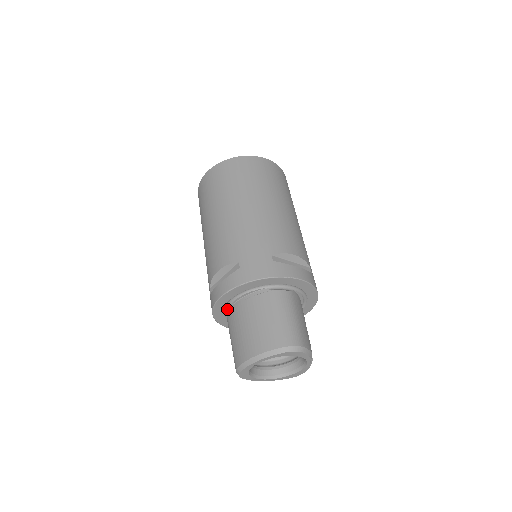
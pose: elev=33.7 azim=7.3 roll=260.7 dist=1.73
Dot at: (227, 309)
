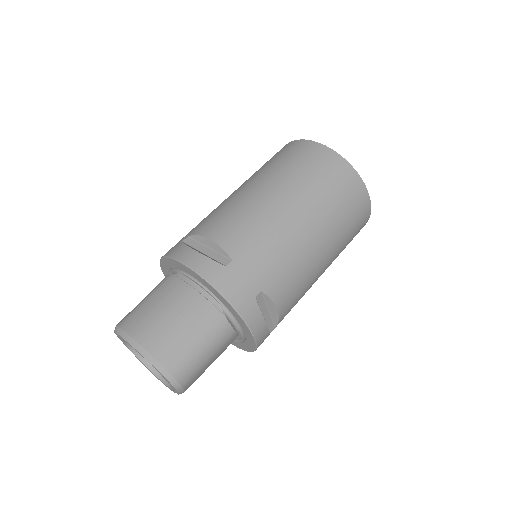
Dot at: (177, 270)
